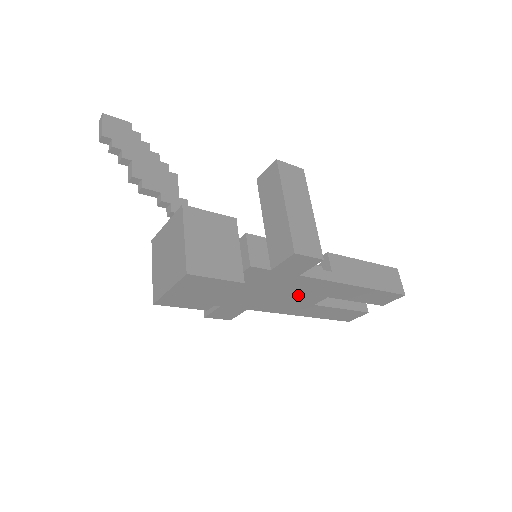
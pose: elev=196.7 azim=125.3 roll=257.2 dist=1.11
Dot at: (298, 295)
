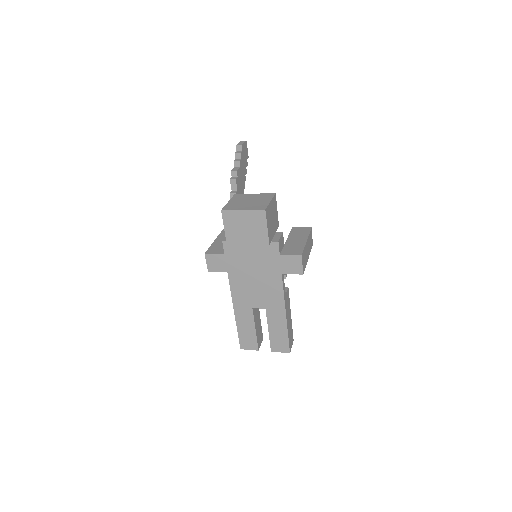
Dot at: (259, 290)
